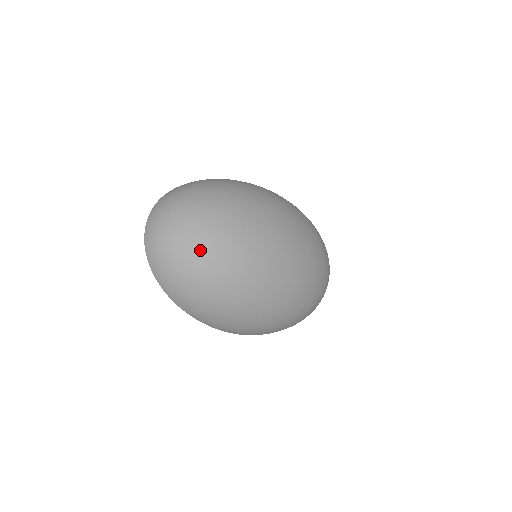
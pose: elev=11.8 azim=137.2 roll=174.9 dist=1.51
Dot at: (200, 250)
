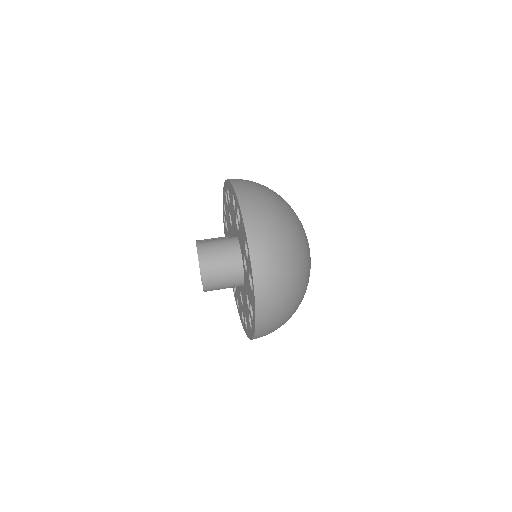
Dot at: (302, 279)
